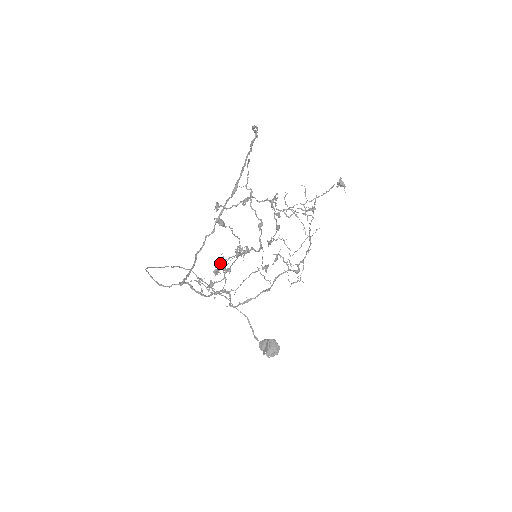
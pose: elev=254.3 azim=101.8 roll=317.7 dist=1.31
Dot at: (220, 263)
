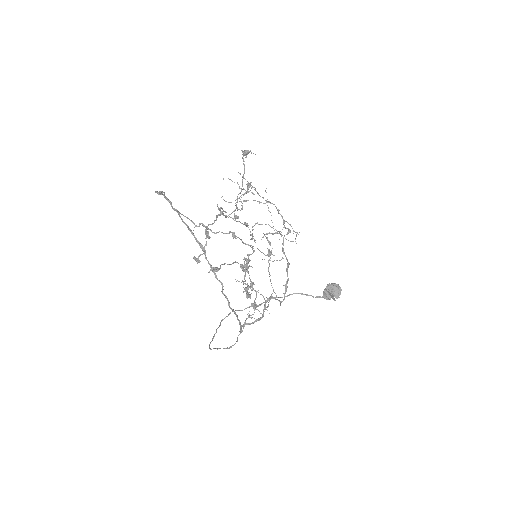
Dot at: occluded
